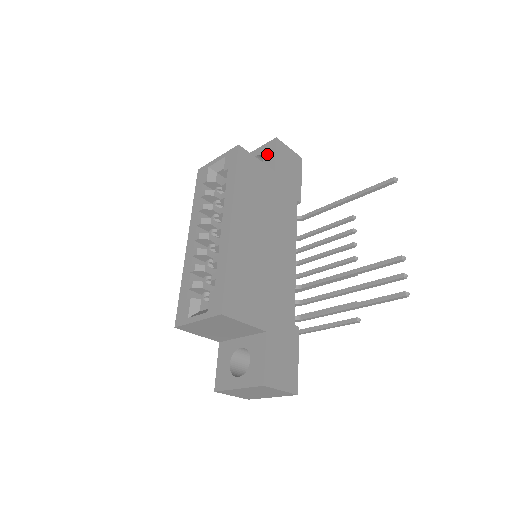
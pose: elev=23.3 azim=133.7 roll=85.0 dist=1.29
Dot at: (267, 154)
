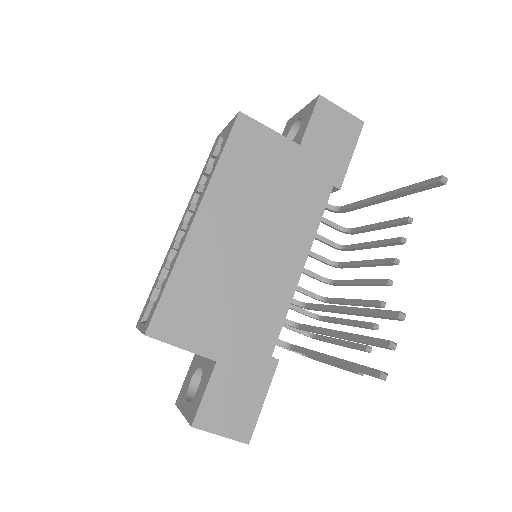
Dot at: (305, 118)
